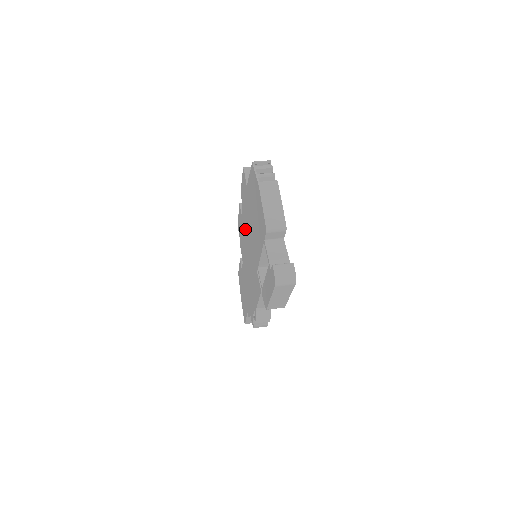
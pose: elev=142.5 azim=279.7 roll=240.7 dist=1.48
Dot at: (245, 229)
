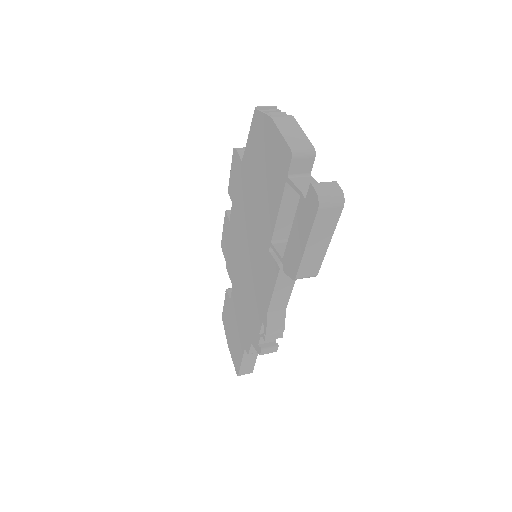
Dot at: (239, 227)
